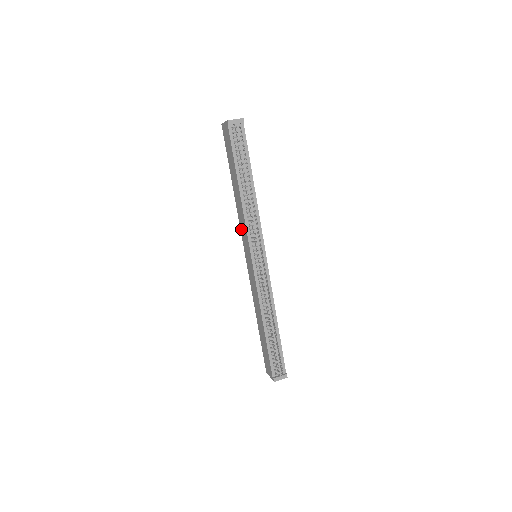
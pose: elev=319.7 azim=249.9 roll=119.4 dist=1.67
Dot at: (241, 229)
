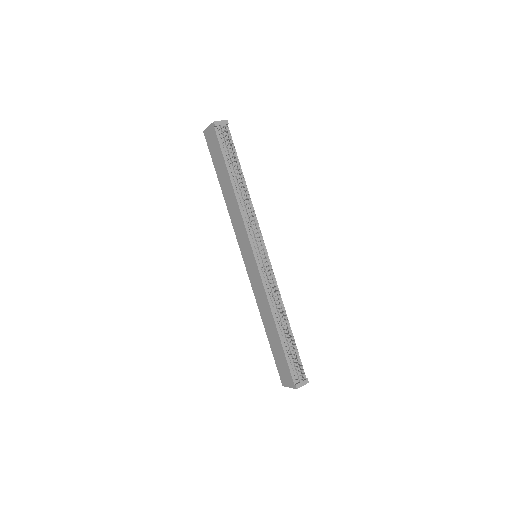
Dot at: (236, 232)
